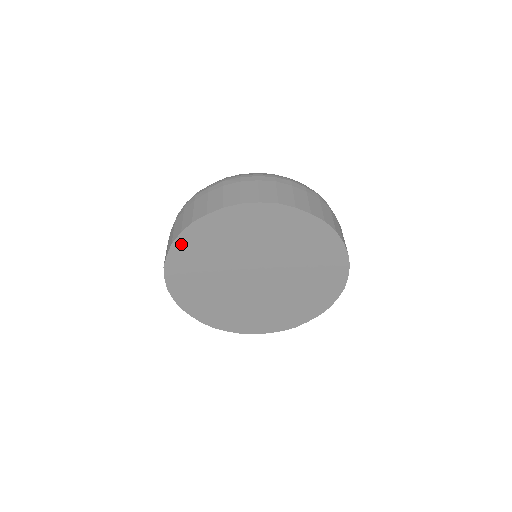
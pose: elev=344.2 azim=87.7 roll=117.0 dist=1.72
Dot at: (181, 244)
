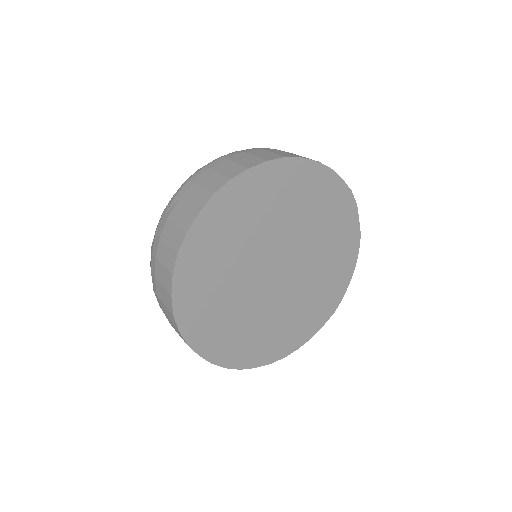
Dot at: (197, 231)
